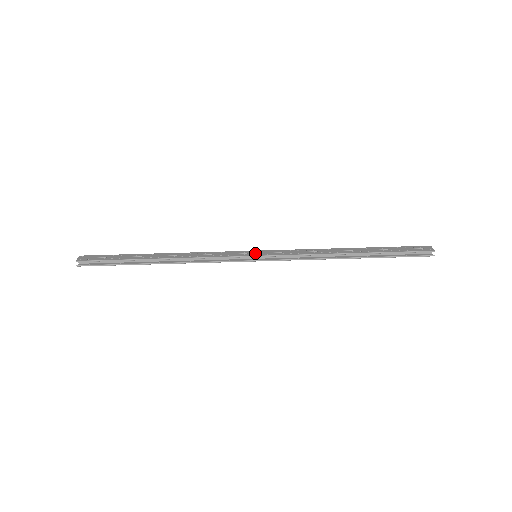
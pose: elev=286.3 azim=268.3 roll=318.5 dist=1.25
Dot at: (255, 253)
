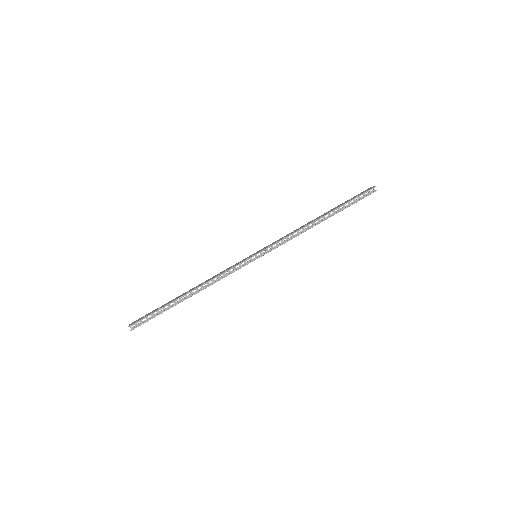
Dot at: (254, 254)
